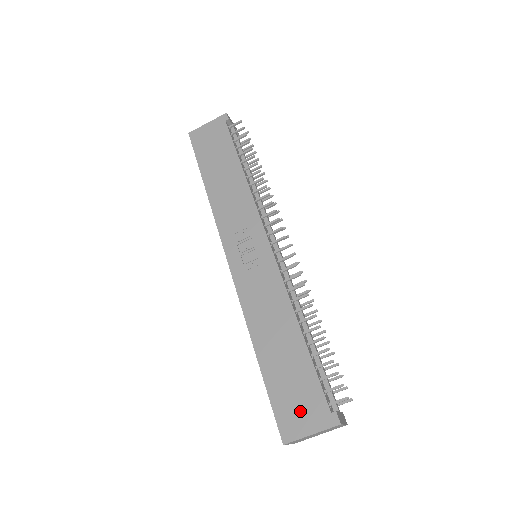
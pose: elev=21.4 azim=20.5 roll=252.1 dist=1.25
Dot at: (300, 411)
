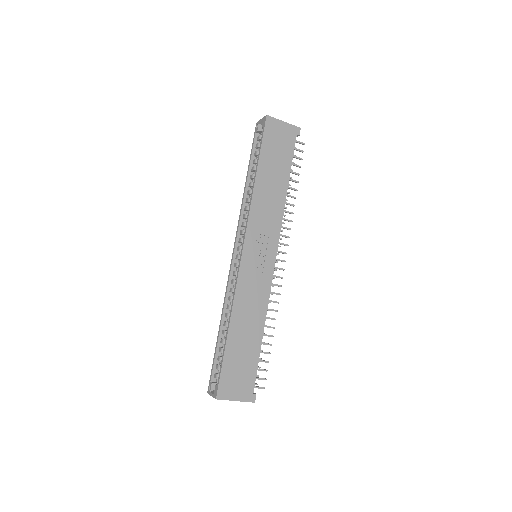
Dot at: (237, 384)
